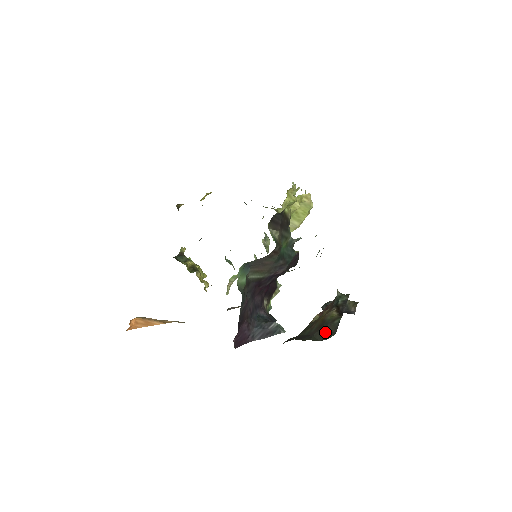
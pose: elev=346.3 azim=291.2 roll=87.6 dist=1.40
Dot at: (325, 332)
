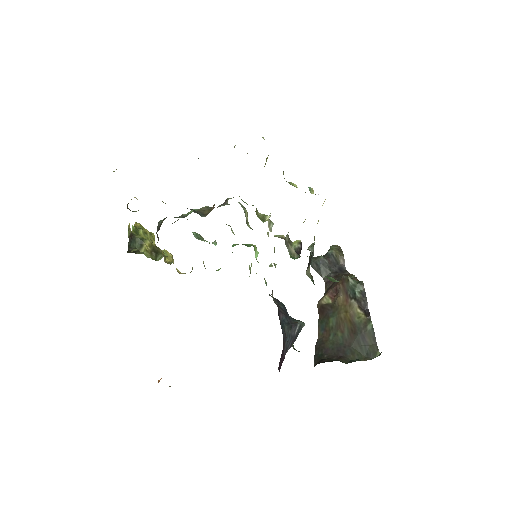
Dot at: (364, 343)
